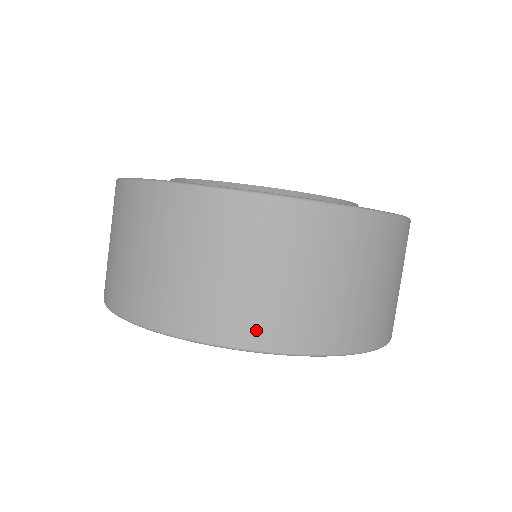
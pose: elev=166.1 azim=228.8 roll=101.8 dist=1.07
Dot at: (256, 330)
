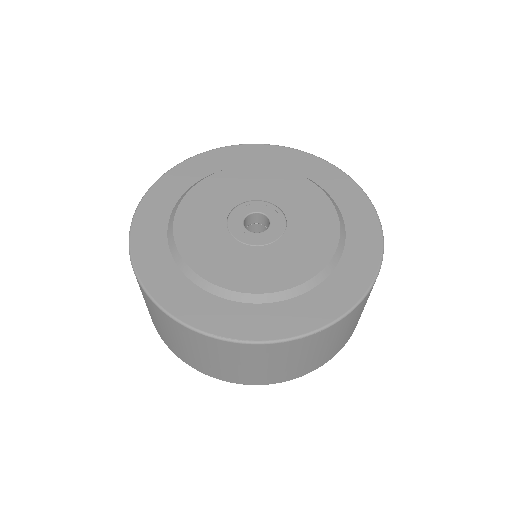
Dot at: (345, 342)
